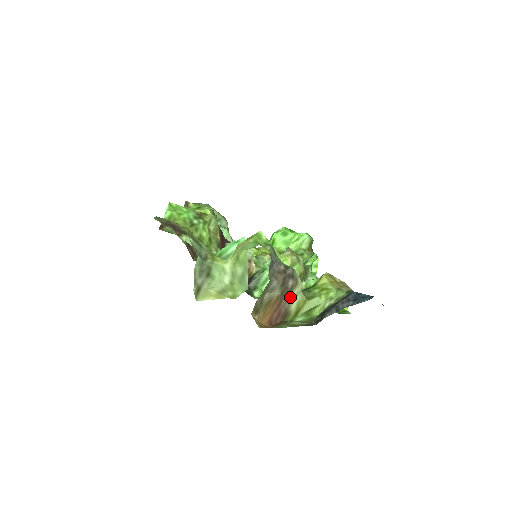
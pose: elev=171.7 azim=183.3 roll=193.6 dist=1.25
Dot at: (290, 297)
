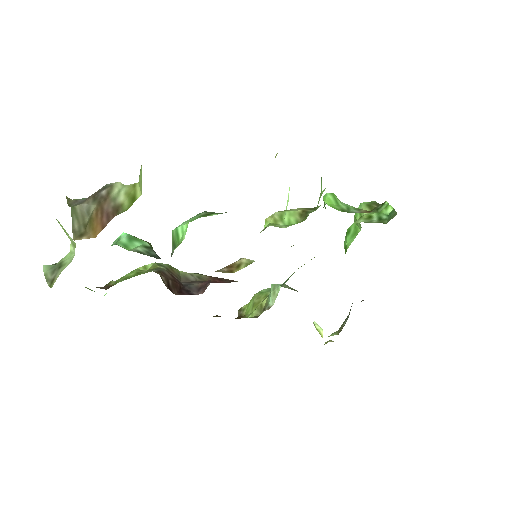
Dot at: (112, 198)
